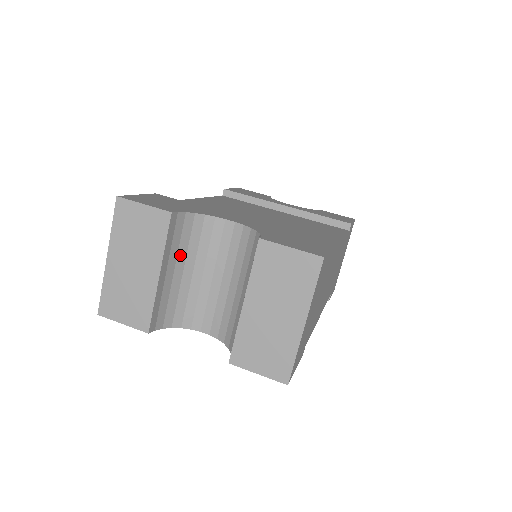
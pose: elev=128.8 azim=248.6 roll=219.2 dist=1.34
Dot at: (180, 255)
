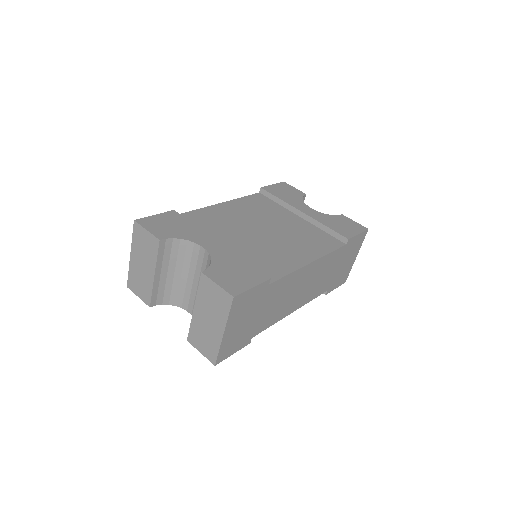
Dot at: (171, 263)
